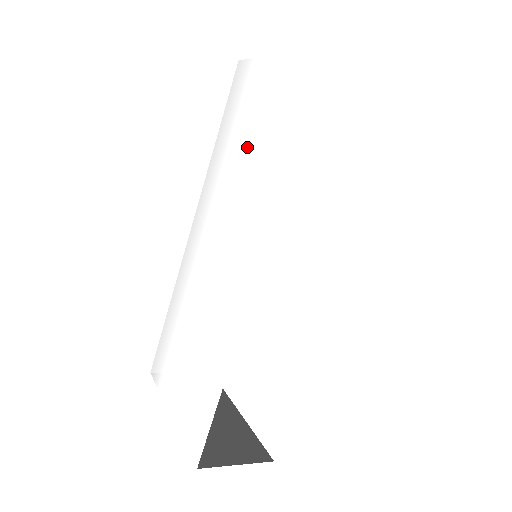
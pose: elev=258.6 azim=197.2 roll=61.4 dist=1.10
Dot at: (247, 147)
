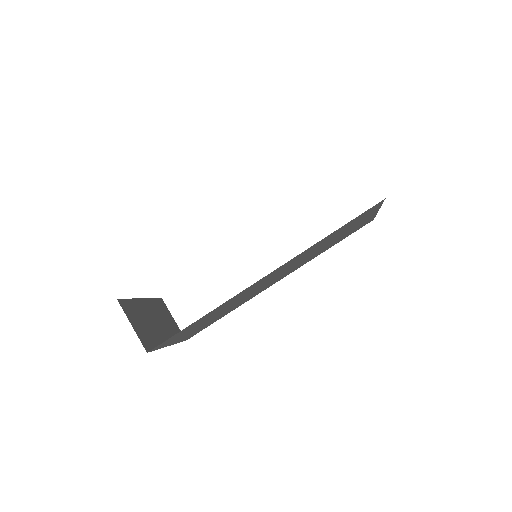
Dot at: occluded
